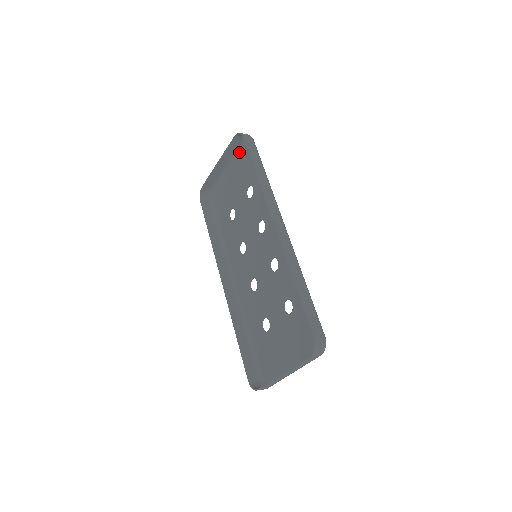
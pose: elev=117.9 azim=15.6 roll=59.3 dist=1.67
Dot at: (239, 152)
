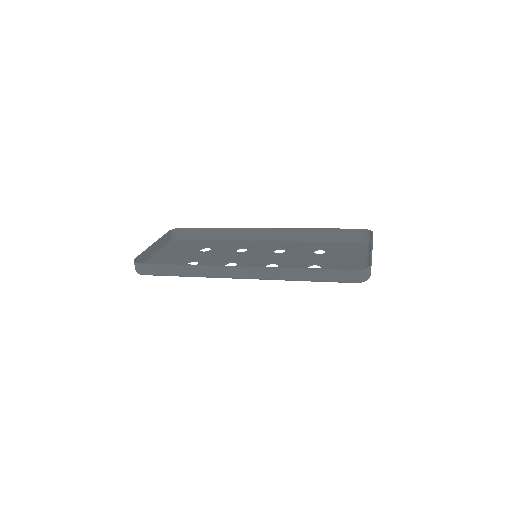
Dot at: (167, 247)
